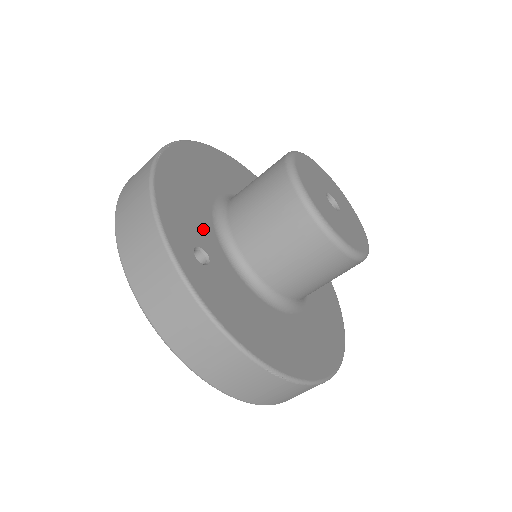
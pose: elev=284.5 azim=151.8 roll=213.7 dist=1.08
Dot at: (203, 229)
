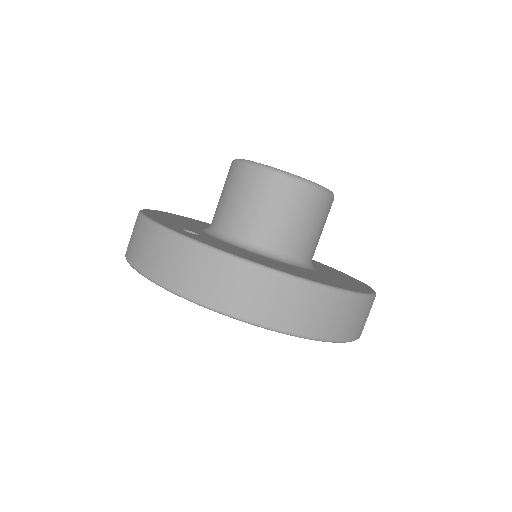
Dot at: (191, 229)
